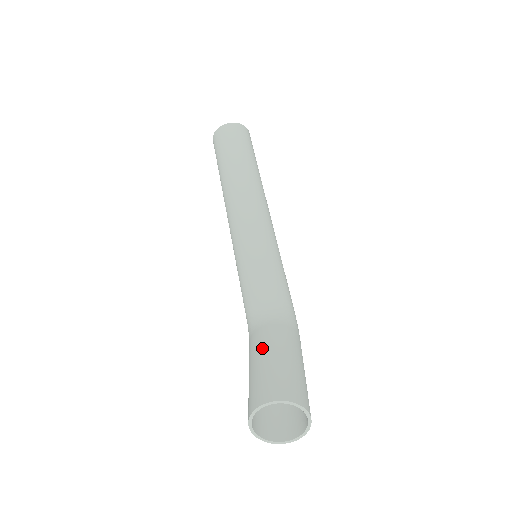
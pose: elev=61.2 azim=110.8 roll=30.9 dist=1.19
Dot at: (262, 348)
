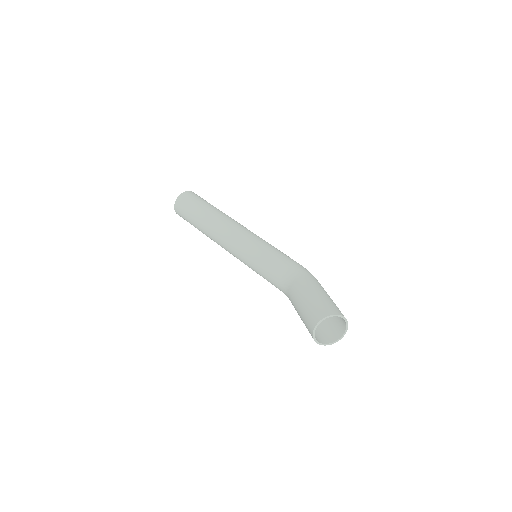
Dot at: (295, 303)
